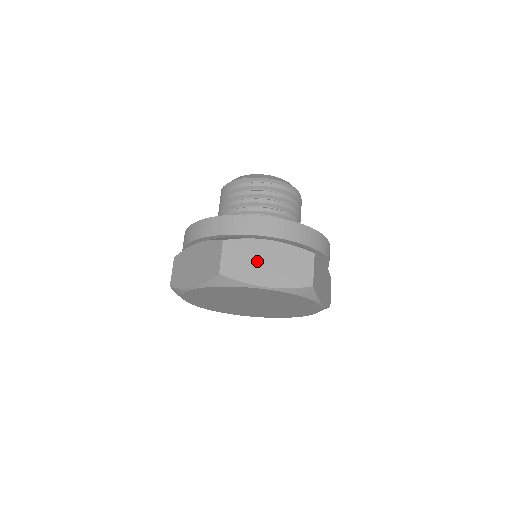
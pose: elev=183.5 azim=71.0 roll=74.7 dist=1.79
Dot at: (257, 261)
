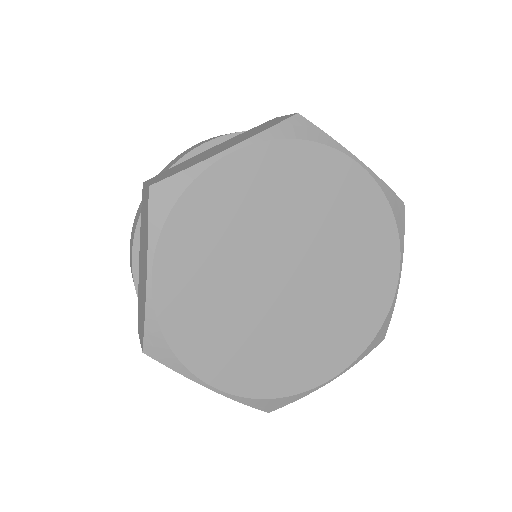
Dot at: occluded
